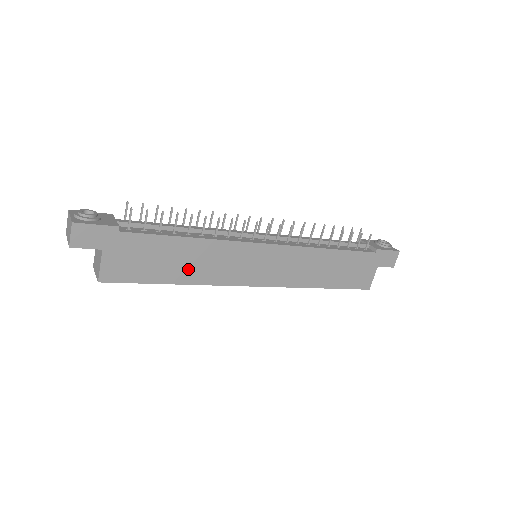
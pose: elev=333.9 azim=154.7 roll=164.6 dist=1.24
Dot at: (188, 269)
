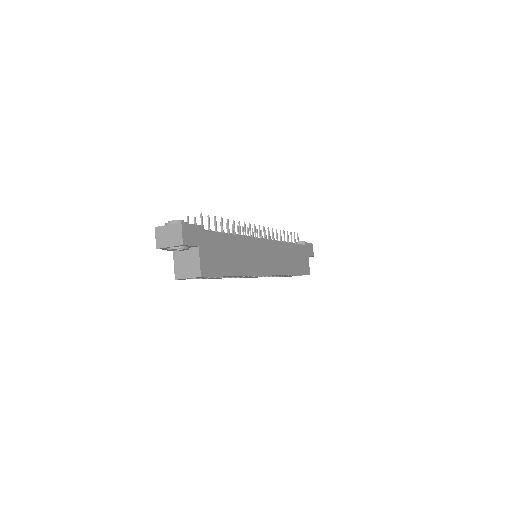
Dot at: (238, 262)
